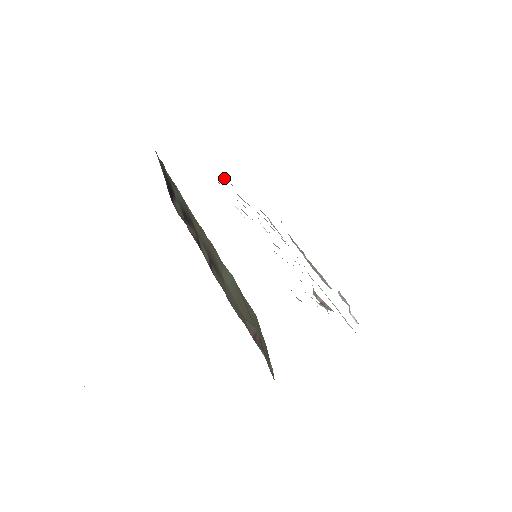
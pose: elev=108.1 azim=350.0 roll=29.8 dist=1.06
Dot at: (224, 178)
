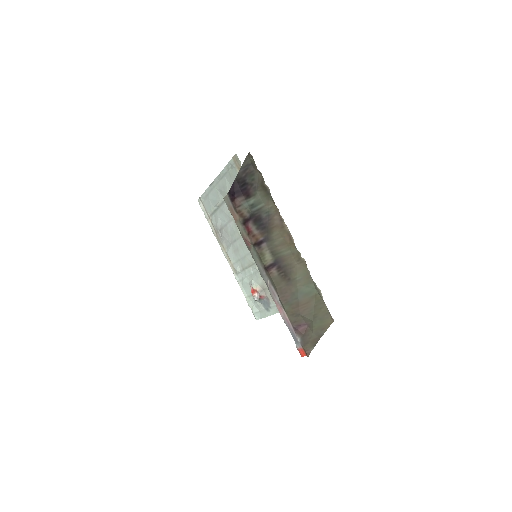
Dot at: (225, 174)
